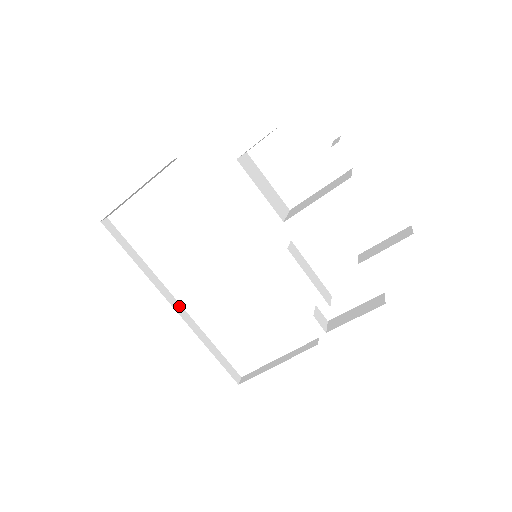
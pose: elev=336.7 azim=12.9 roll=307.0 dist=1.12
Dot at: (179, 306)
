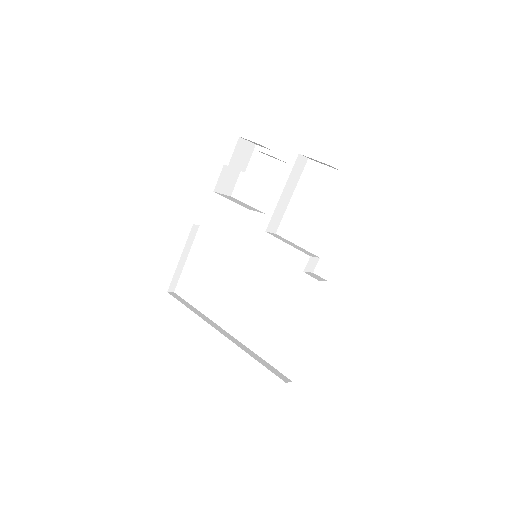
Dot at: (228, 334)
